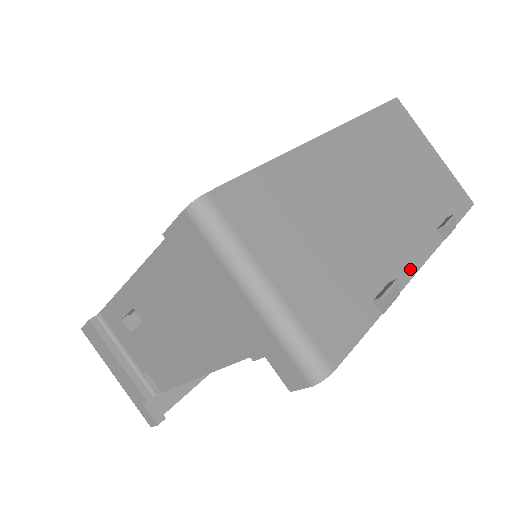
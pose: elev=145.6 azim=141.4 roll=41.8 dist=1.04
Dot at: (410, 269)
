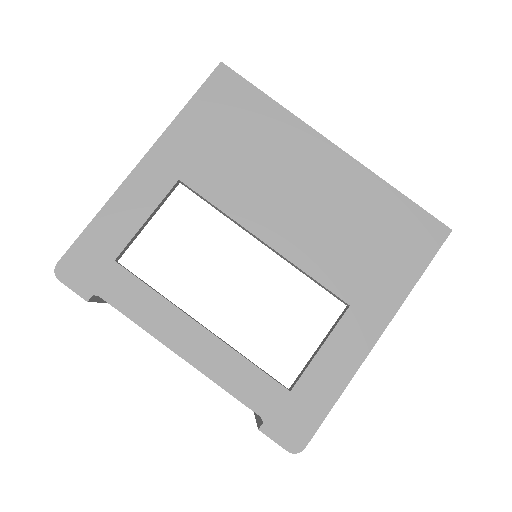
Dot at: occluded
